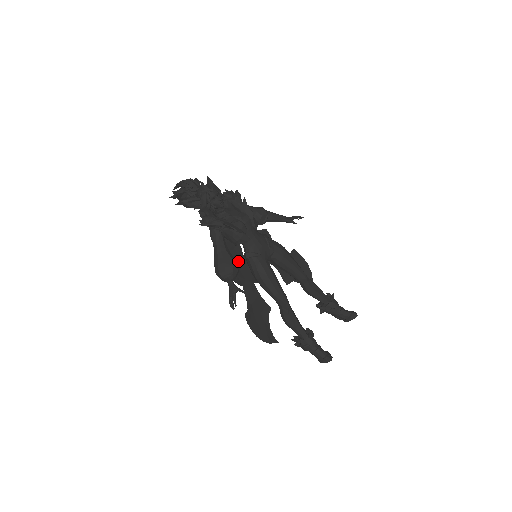
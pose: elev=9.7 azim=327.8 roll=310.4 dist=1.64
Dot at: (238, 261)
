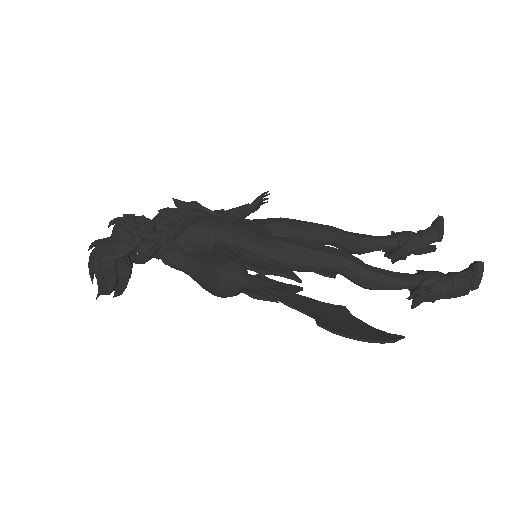
Dot at: occluded
